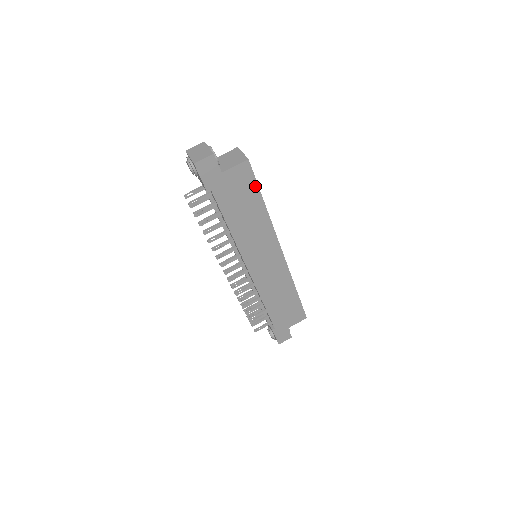
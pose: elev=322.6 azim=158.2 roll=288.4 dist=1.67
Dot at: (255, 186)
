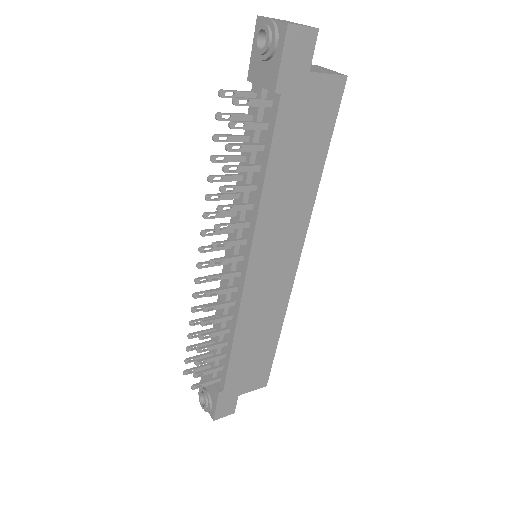
Dot at: (330, 128)
